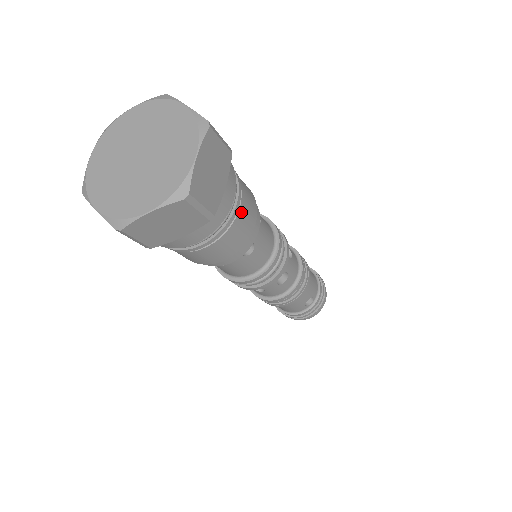
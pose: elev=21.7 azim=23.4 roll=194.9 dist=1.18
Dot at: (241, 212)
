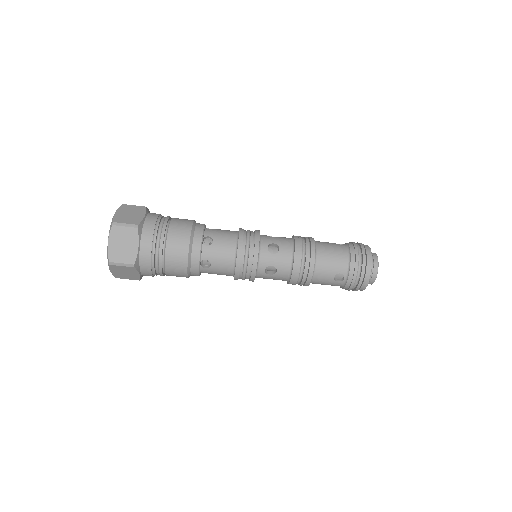
Dot at: (168, 251)
